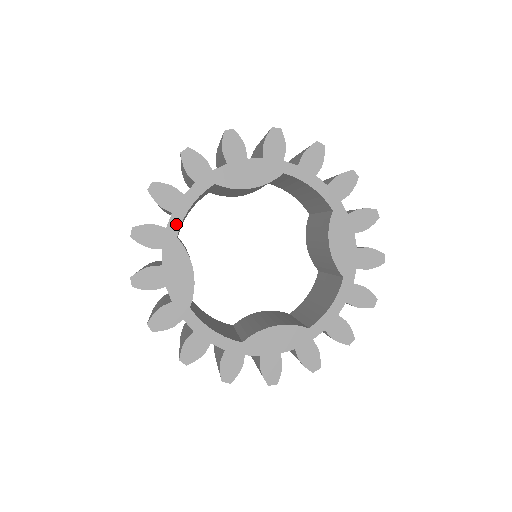
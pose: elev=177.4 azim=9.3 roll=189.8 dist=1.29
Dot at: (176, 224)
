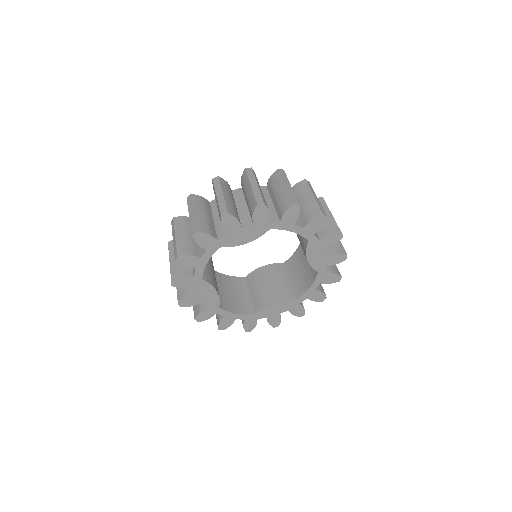
Dot at: (200, 273)
